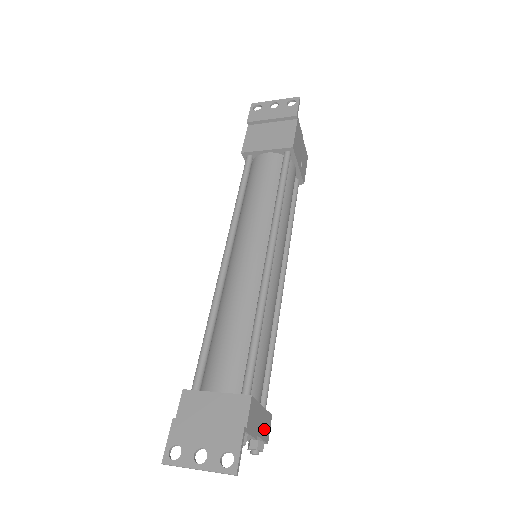
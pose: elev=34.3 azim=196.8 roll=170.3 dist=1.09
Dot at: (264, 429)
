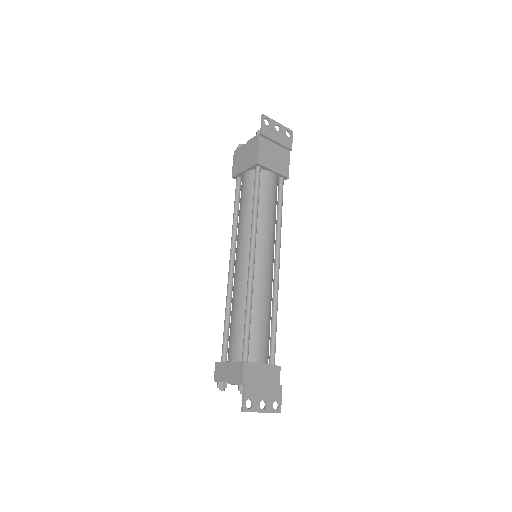
Dot at: occluded
